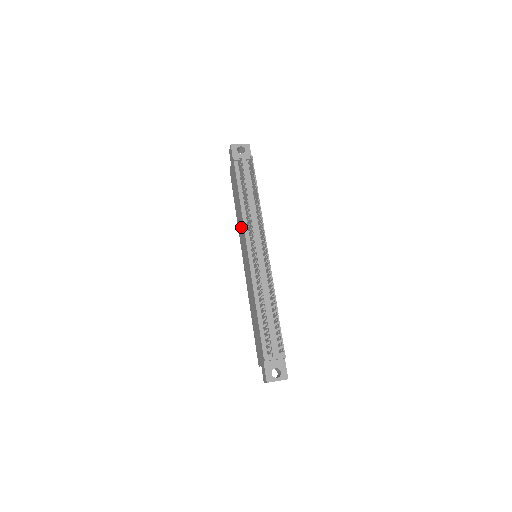
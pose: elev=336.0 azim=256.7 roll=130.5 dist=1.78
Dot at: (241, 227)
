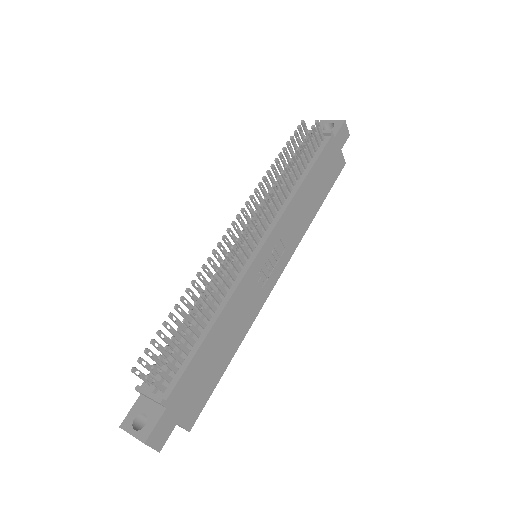
Dot at: occluded
